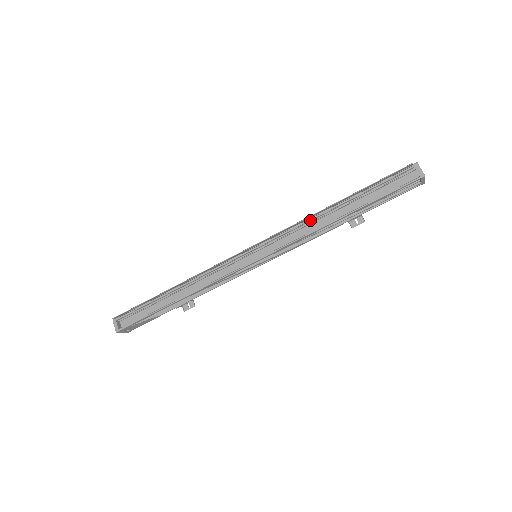
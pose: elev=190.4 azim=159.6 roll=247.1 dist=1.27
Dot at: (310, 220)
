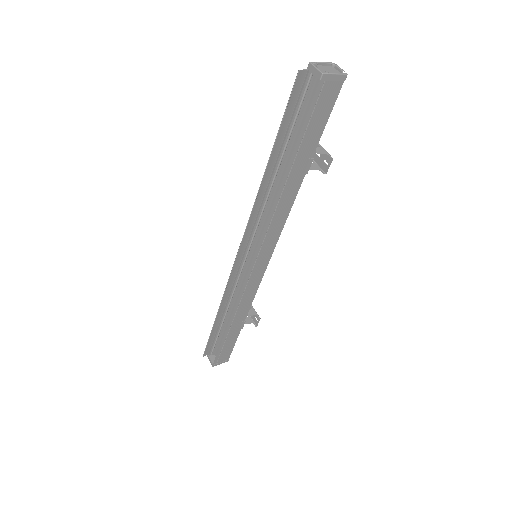
Dot at: (265, 198)
